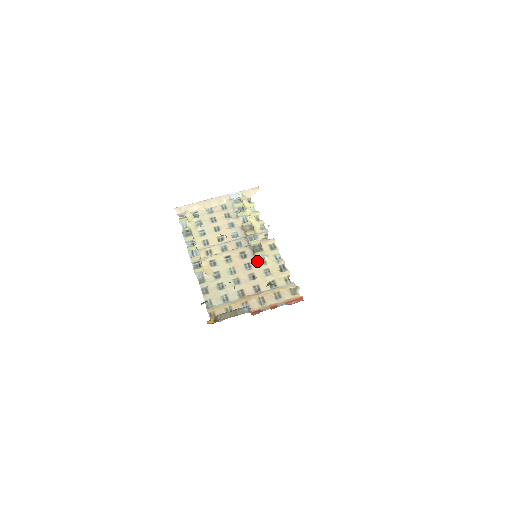
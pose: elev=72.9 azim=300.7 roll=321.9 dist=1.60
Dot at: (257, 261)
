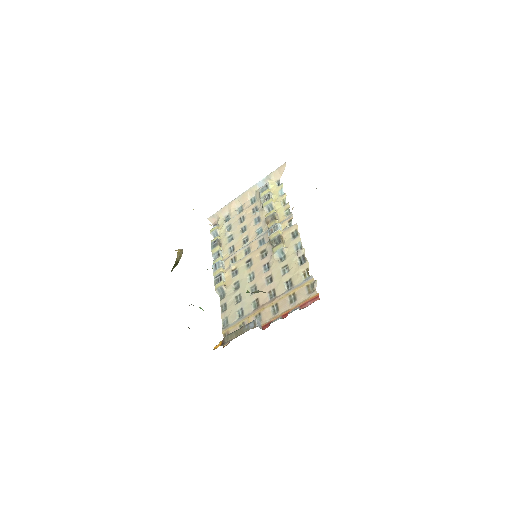
Dot at: (275, 258)
